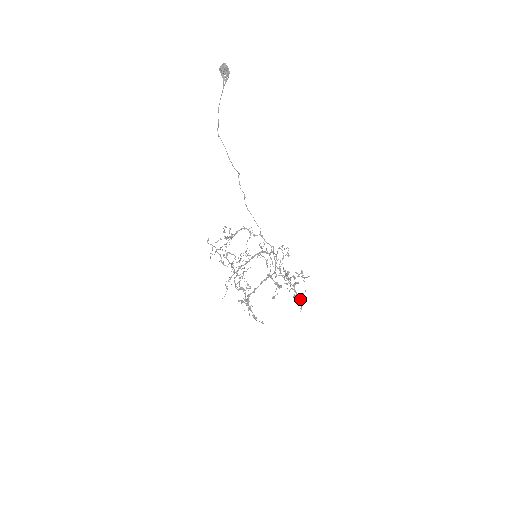
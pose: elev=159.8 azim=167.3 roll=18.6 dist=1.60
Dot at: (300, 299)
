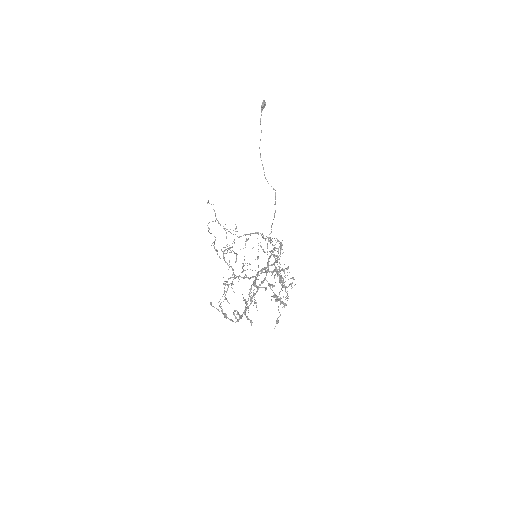
Dot at: (265, 289)
